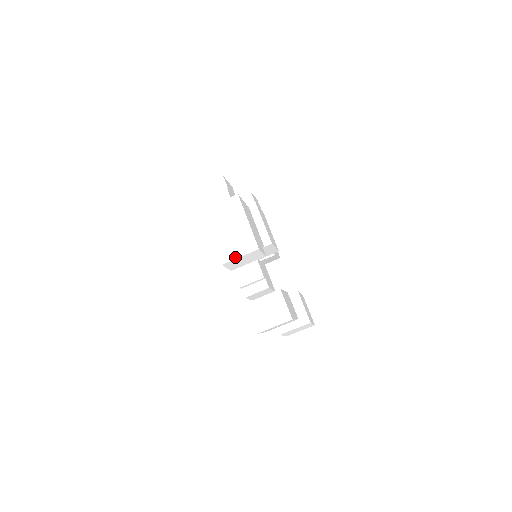
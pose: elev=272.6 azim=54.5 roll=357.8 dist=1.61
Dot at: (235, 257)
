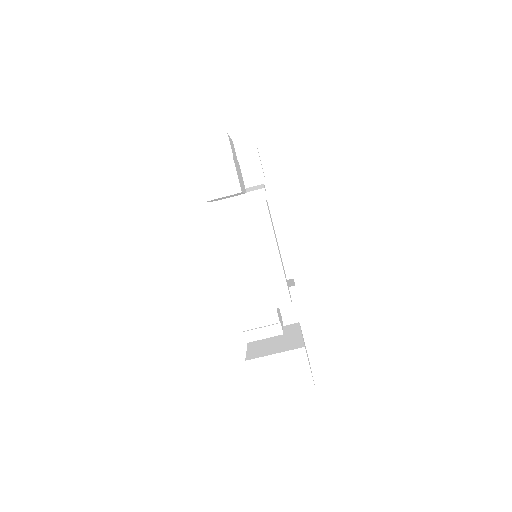
Dot at: (249, 311)
